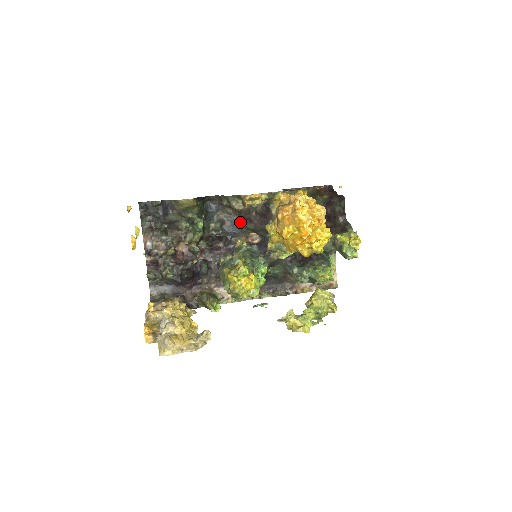
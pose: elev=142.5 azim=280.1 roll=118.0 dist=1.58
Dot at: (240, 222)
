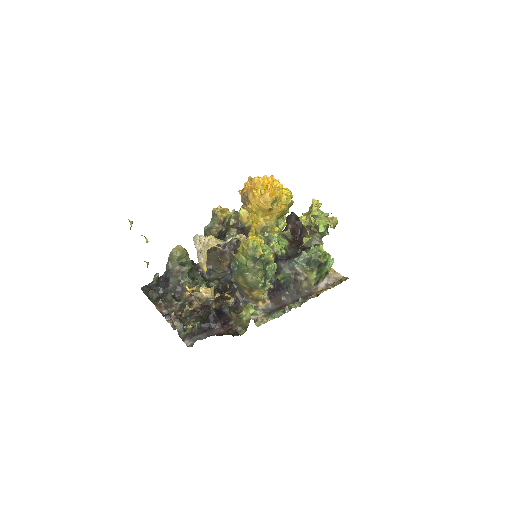
Dot at: (232, 266)
